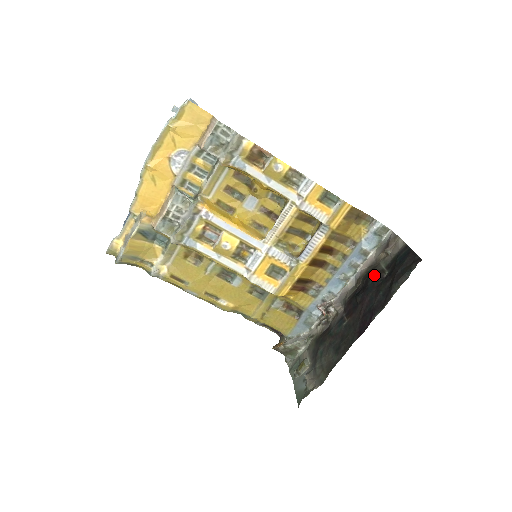
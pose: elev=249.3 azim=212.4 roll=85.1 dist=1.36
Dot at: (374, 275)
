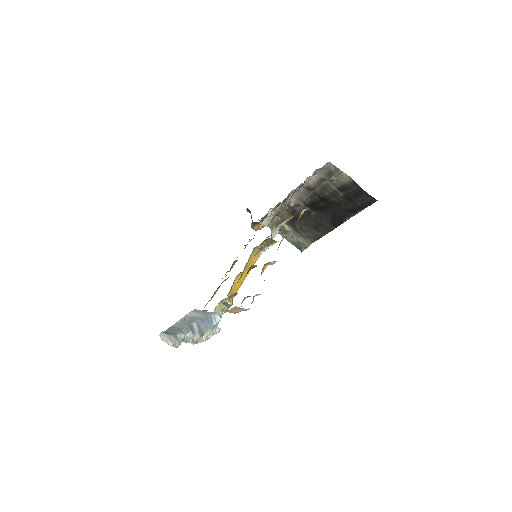
Dot at: (331, 197)
